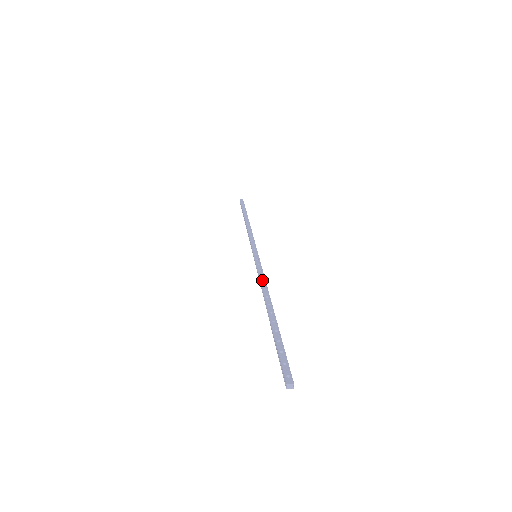
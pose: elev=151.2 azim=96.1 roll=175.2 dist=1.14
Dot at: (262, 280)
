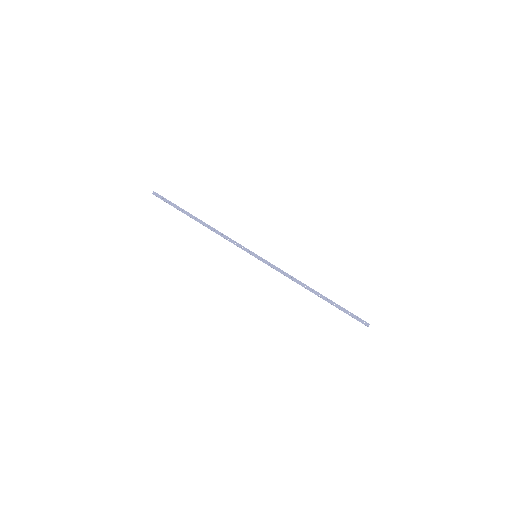
Dot at: (288, 276)
